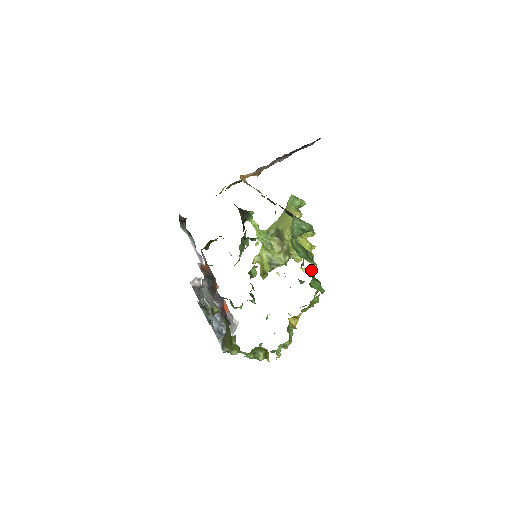
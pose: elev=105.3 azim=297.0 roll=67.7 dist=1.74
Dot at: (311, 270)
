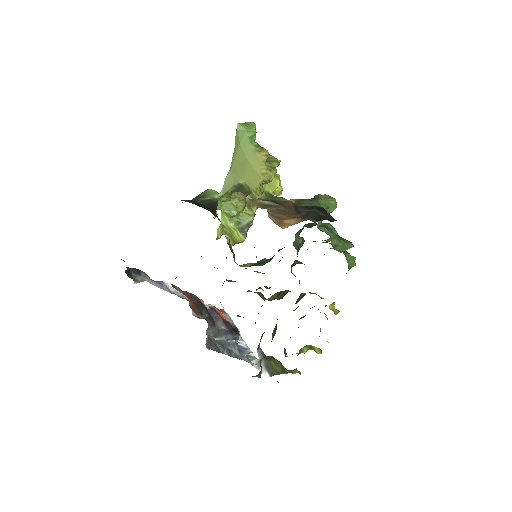
Dot at: occluded
